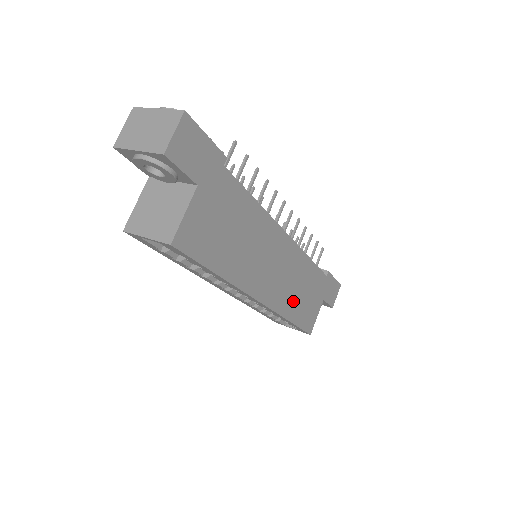
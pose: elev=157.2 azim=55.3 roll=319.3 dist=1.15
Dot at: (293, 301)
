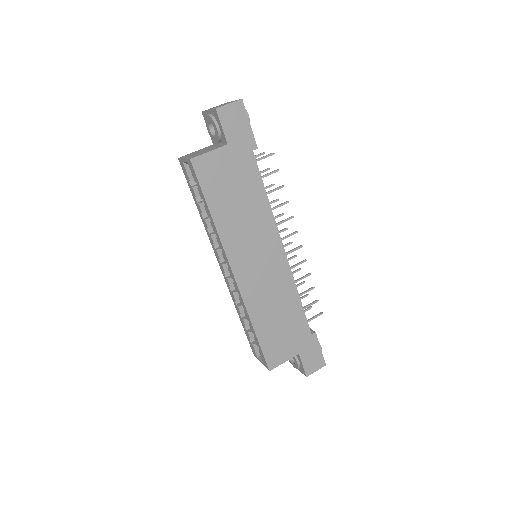
Dot at: (265, 314)
